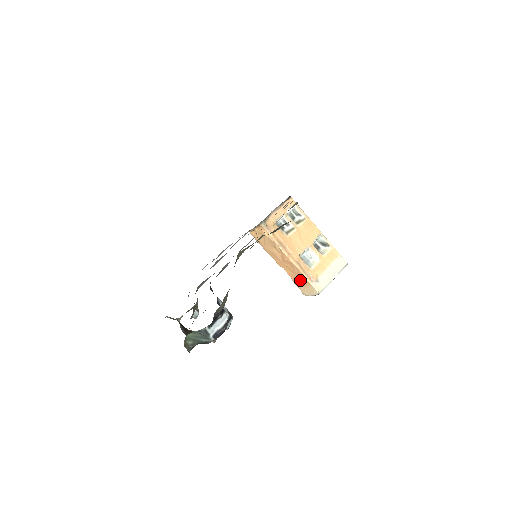
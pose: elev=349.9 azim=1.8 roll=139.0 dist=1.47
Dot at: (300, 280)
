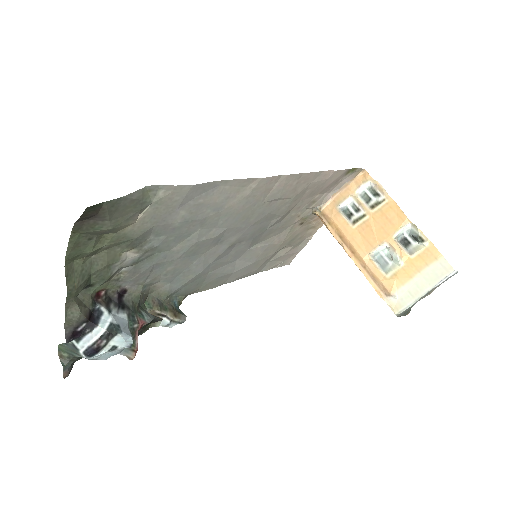
Dot at: occluded
